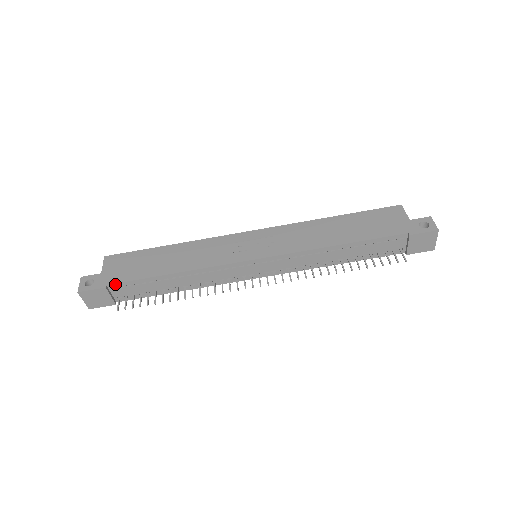
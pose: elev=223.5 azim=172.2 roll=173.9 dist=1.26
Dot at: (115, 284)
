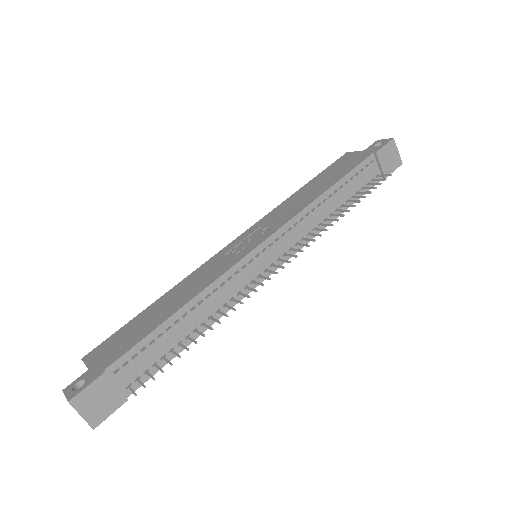
Dot at: (115, 363)
